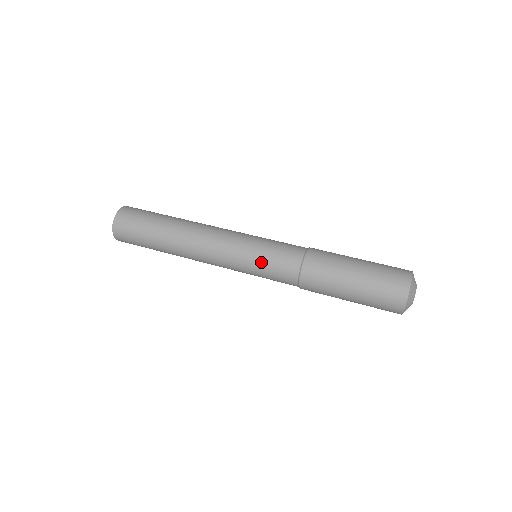
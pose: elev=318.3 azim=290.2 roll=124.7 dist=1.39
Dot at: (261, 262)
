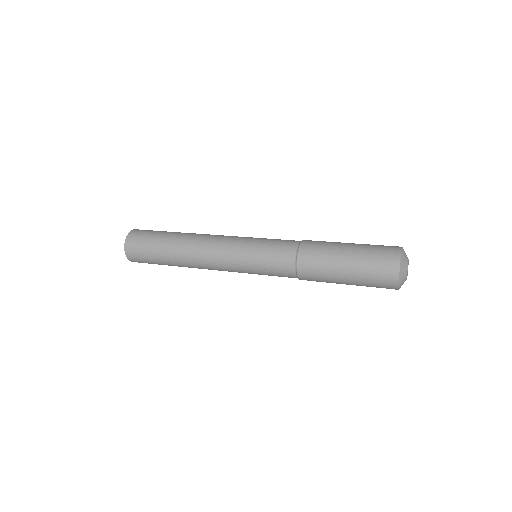
Dot at: (260, 266)
